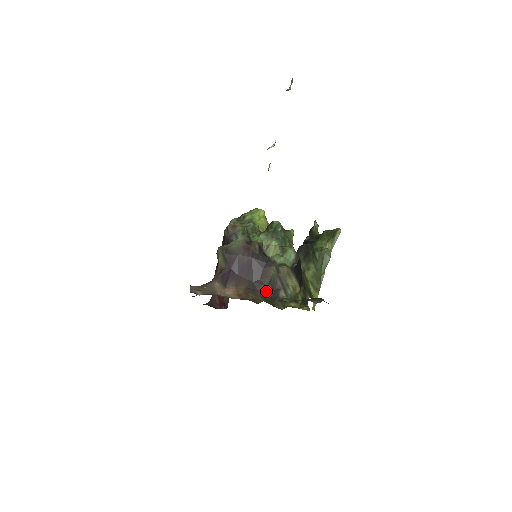
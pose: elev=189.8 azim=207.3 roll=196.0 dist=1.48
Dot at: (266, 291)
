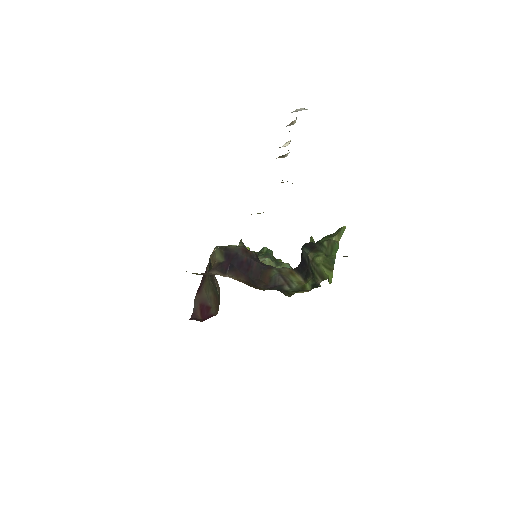
Dot at: (267, 287)
